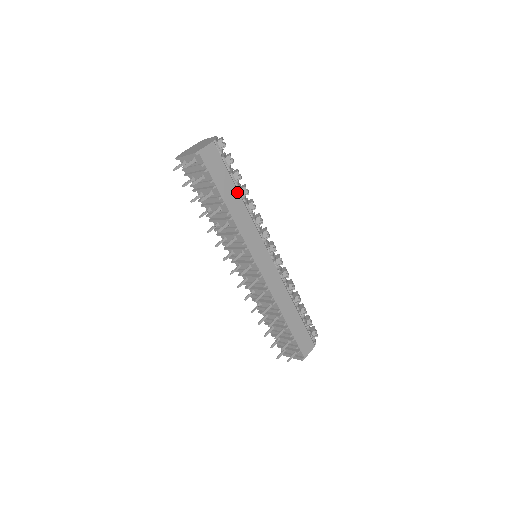
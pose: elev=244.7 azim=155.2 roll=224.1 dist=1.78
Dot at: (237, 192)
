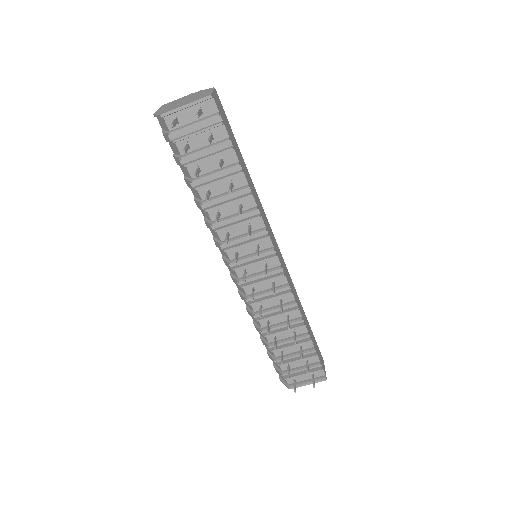
Dot at: occluded
